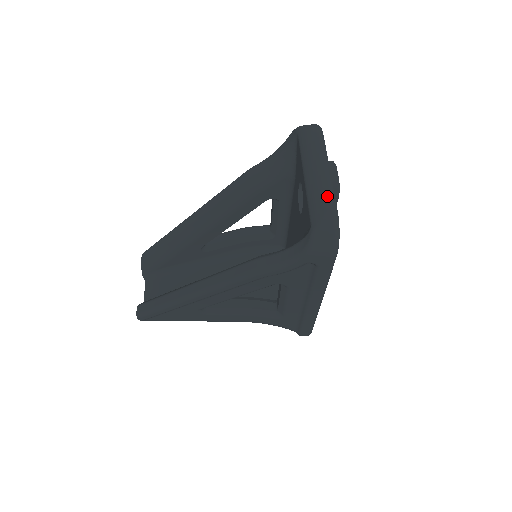
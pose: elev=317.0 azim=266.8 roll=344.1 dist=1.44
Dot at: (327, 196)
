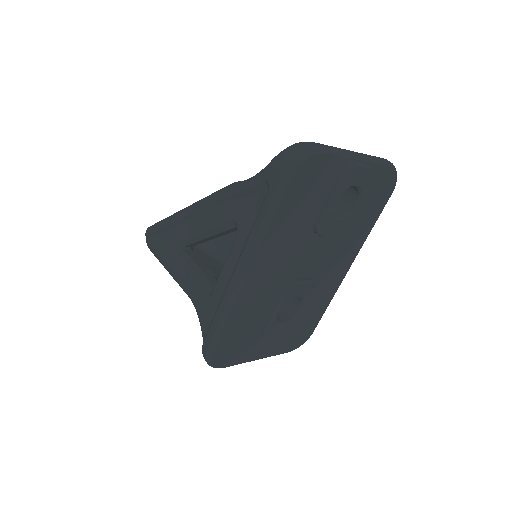
Dot at: (334, 147)
